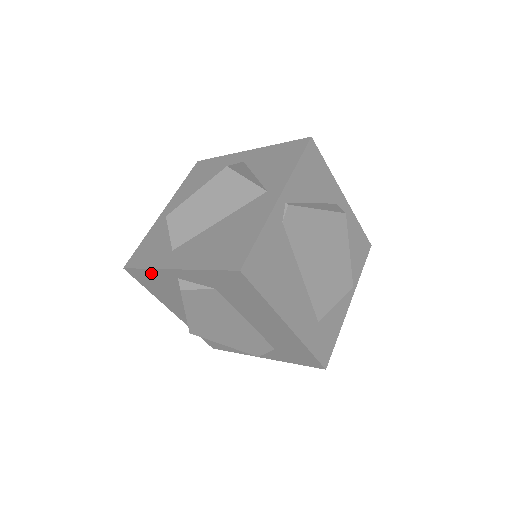
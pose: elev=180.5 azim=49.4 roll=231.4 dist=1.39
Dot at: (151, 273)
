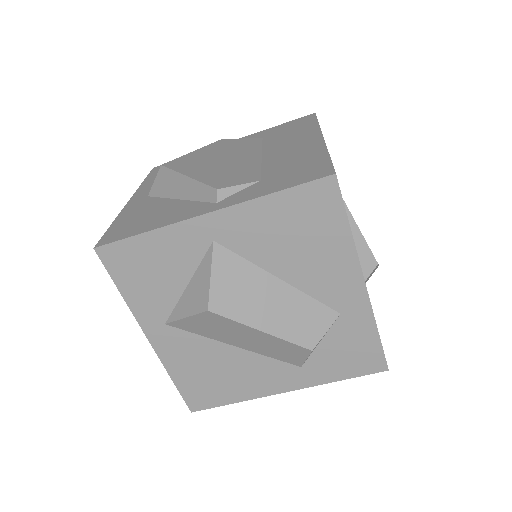
Dot at: occluded
